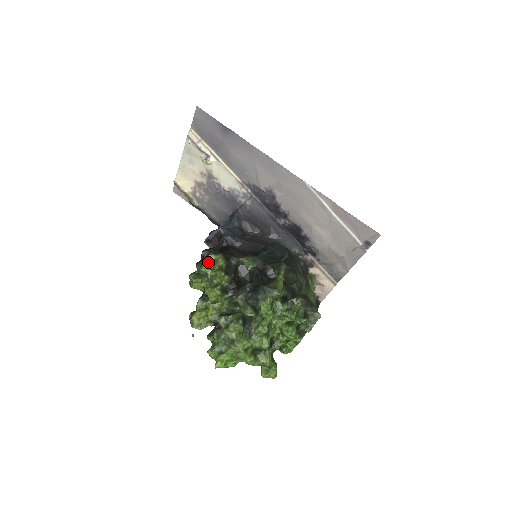
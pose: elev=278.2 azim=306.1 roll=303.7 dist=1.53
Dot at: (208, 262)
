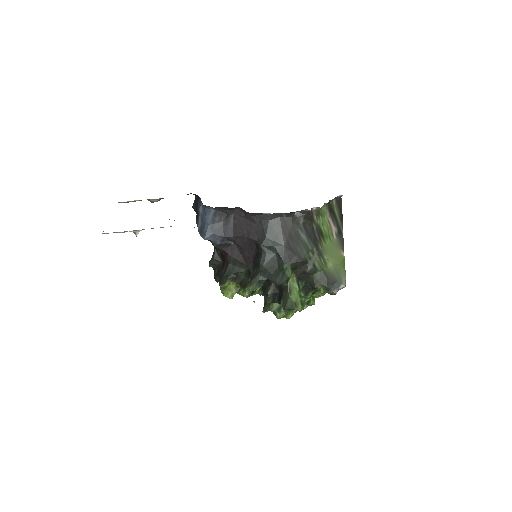
Dot at: (225, 296)
